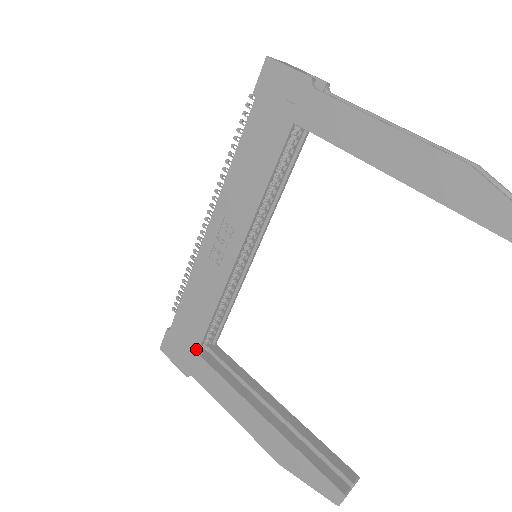
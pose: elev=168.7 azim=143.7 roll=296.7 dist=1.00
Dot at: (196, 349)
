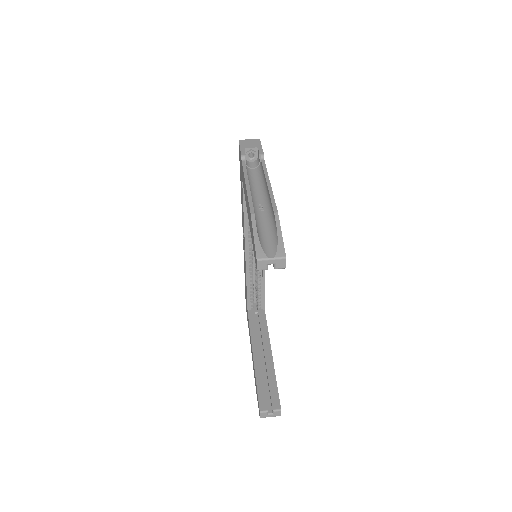
Dot at: (247, 309)
